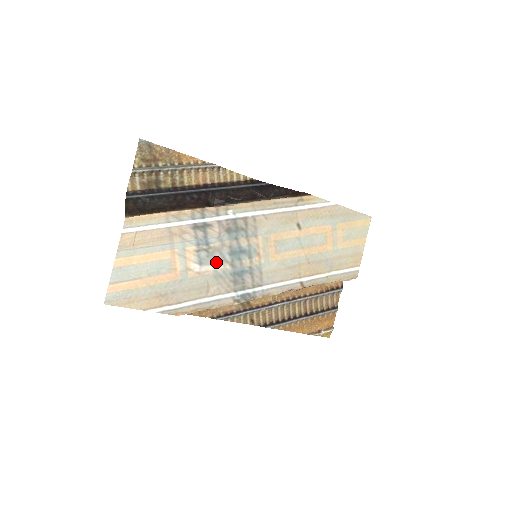
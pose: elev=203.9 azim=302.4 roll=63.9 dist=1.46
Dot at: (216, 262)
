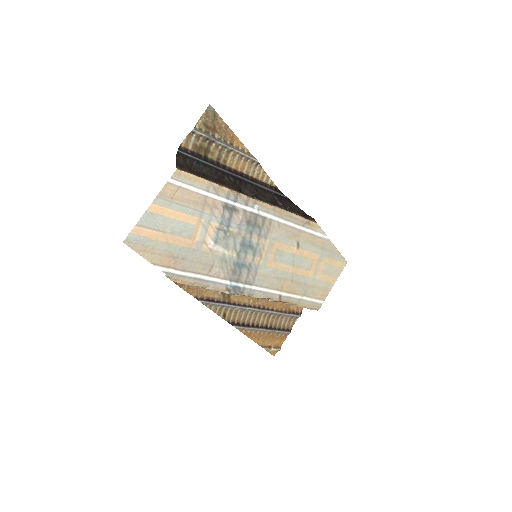
Dot at: (228, 246)
